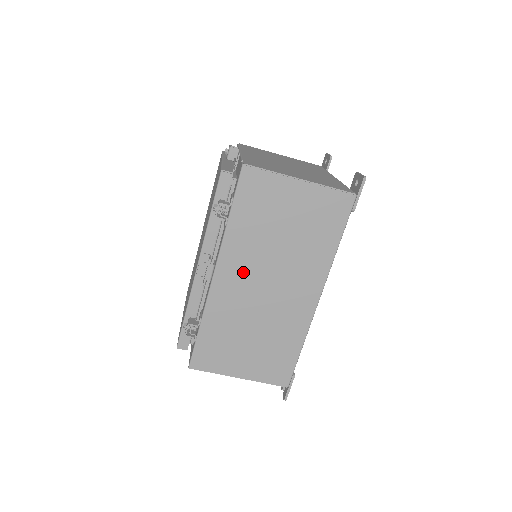
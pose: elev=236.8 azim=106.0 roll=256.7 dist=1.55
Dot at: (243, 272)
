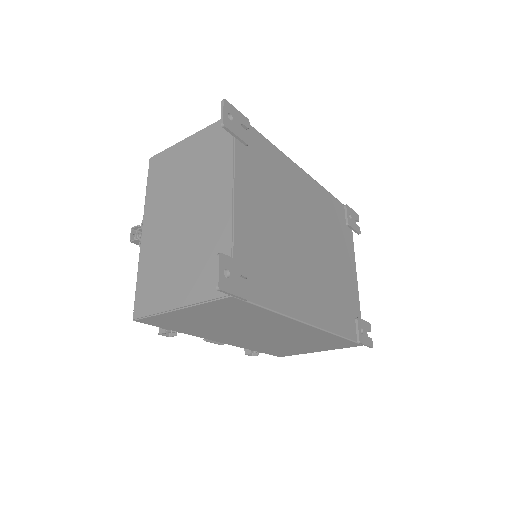
Dot at: (233, 337)
